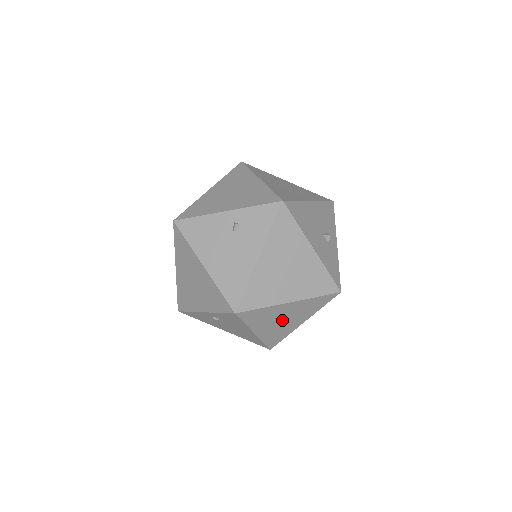
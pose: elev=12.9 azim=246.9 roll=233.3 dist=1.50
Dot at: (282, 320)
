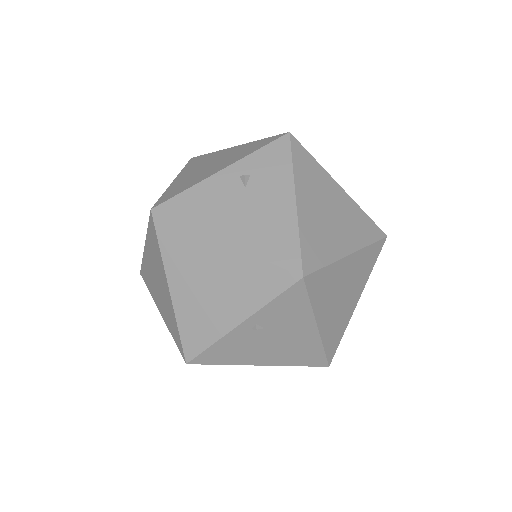
Dot at: (342, 296)
